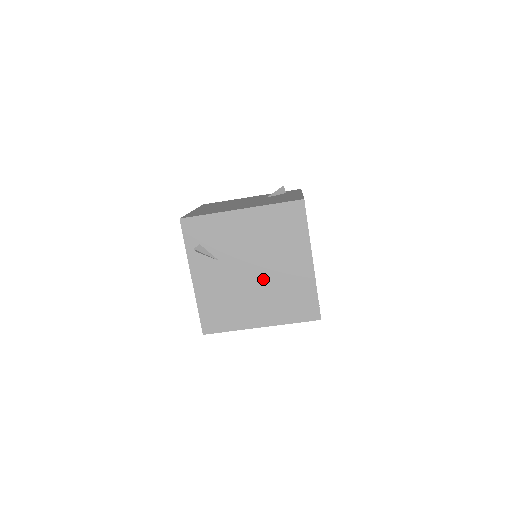
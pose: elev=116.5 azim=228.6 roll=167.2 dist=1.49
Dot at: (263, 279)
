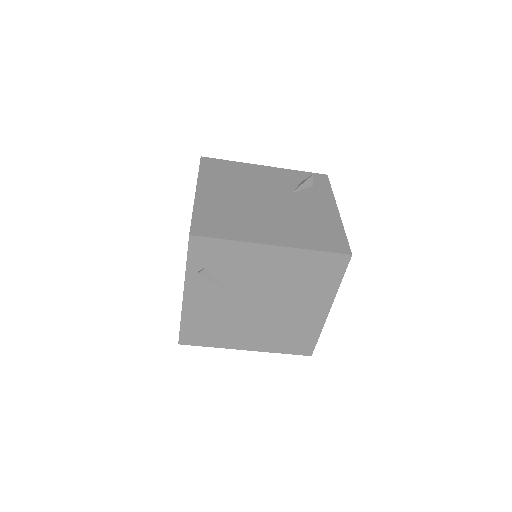
Dot at: (267, 313)
